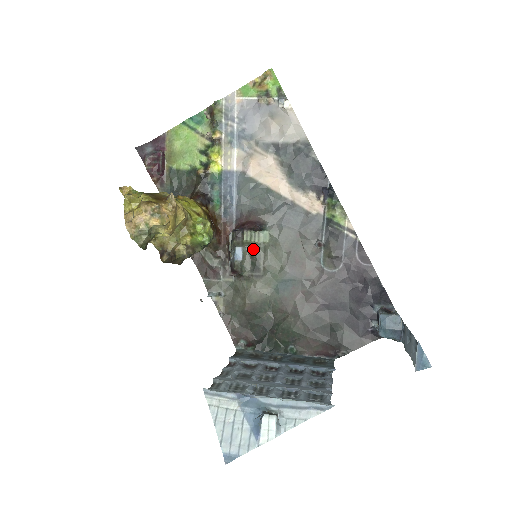
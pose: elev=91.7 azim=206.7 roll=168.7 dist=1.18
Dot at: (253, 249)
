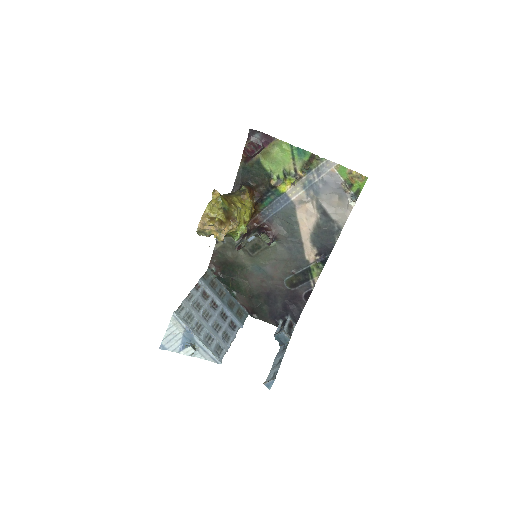
Dot at: (260, 242)
